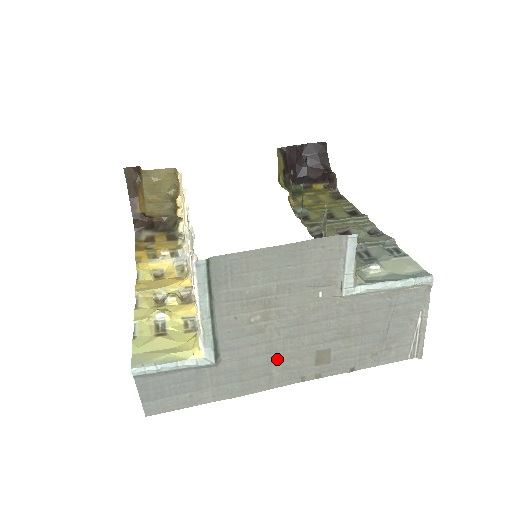
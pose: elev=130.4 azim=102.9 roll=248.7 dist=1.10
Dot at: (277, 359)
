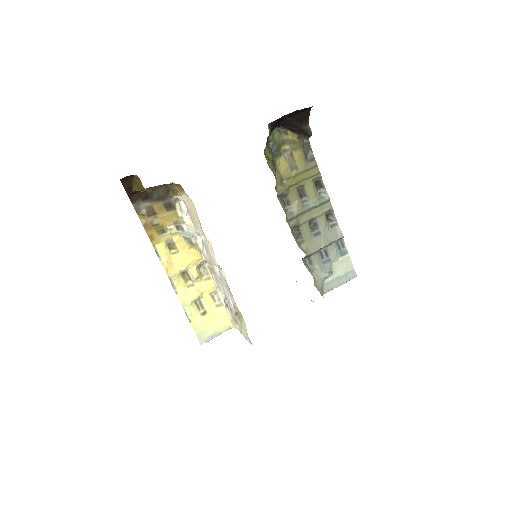
Dot at: occluded
